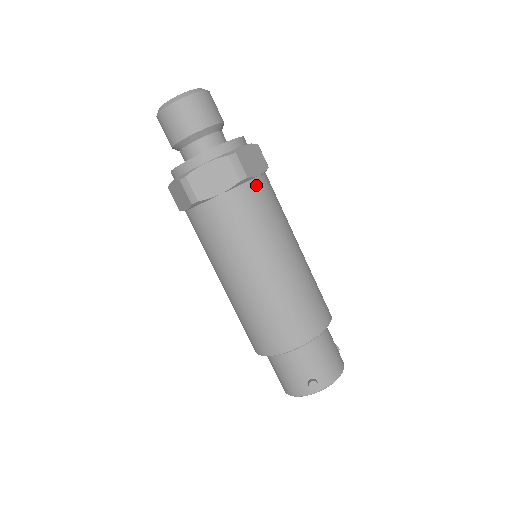
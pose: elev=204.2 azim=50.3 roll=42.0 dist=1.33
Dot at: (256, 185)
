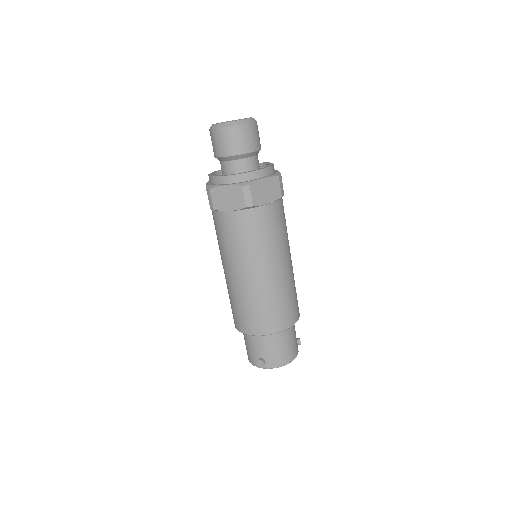
Dot at: (261, 212)
